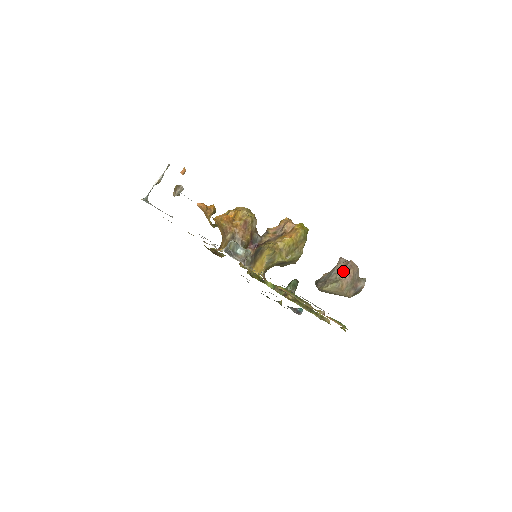
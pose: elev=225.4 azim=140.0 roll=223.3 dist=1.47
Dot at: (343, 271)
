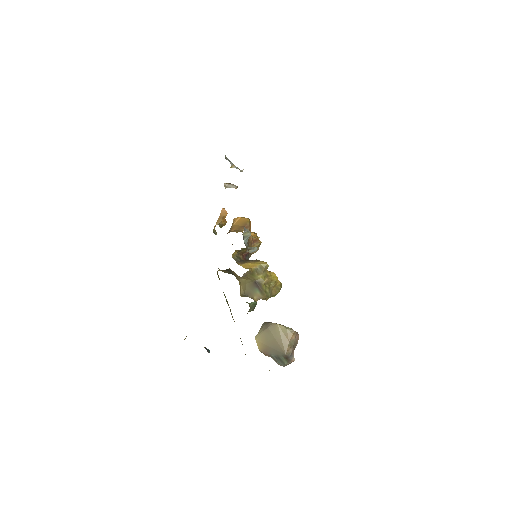
Dot at: occluded
